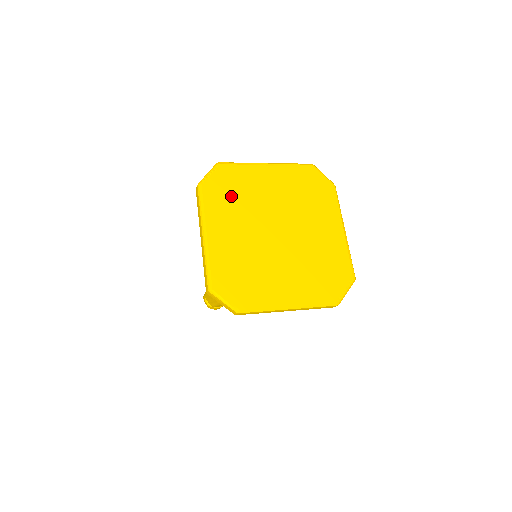
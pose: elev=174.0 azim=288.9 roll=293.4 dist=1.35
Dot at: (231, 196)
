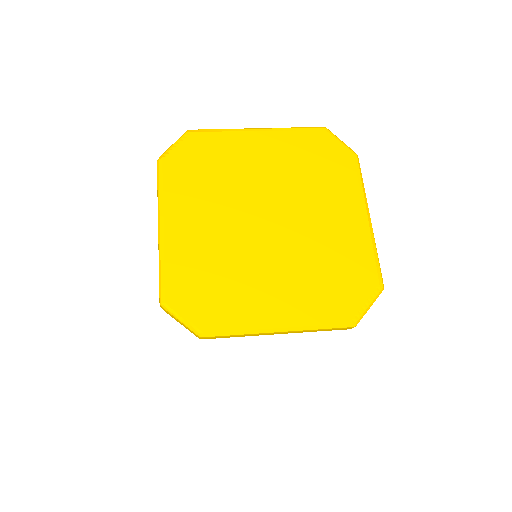
Dot at: (203, 174)
